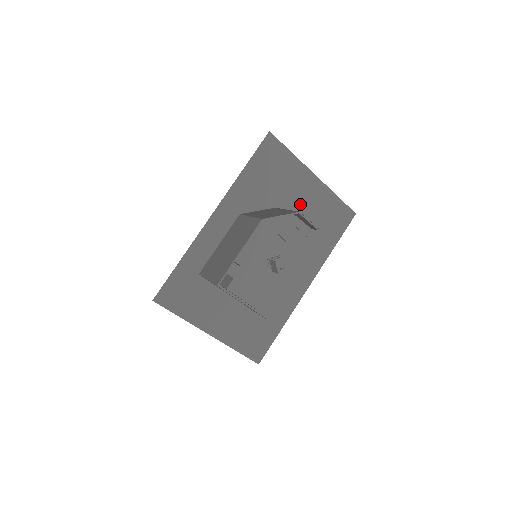
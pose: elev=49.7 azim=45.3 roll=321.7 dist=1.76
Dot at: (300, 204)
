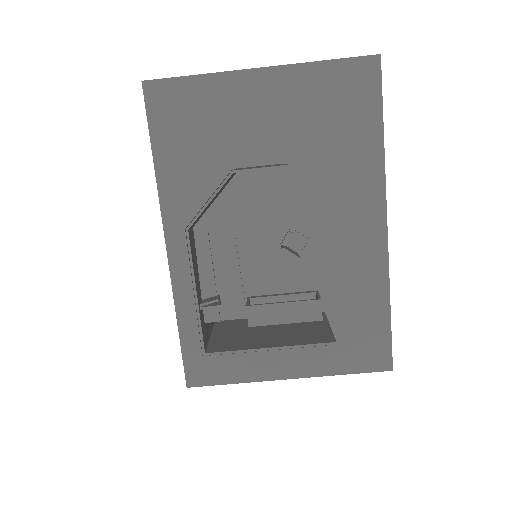
Dot at: (271, 129)
